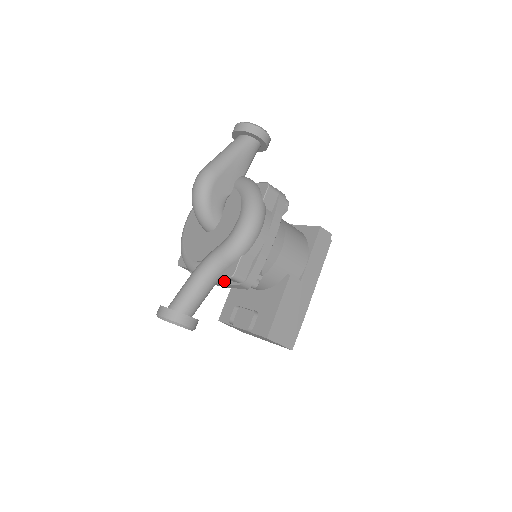
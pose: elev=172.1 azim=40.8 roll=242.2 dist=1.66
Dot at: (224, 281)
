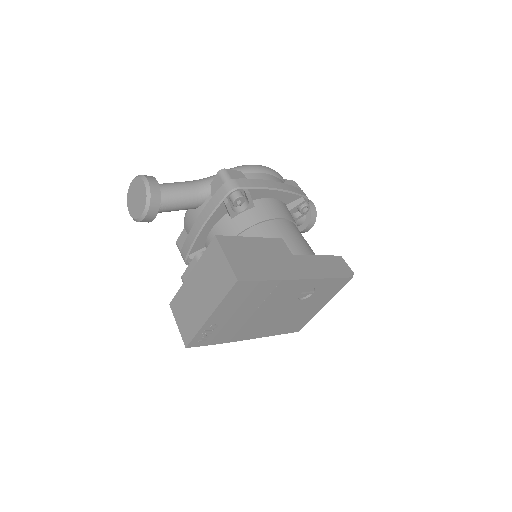
Dot at: (210, 203)
